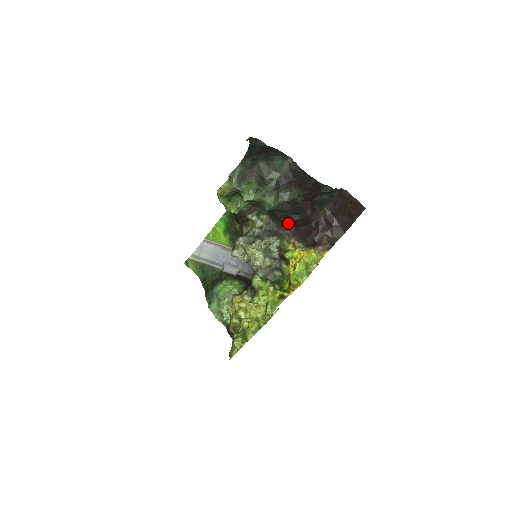
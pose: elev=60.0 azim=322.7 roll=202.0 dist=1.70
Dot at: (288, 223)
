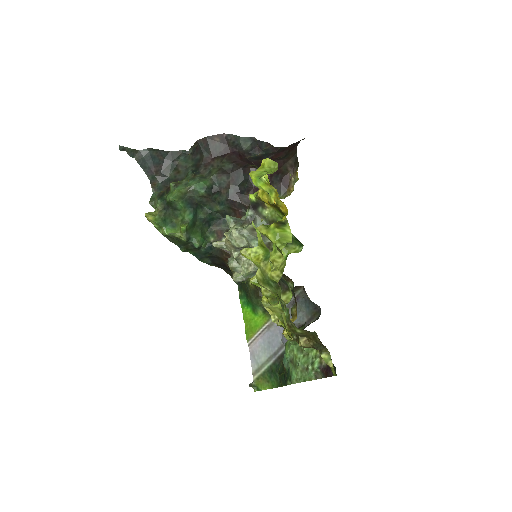
Dot at: occluded
